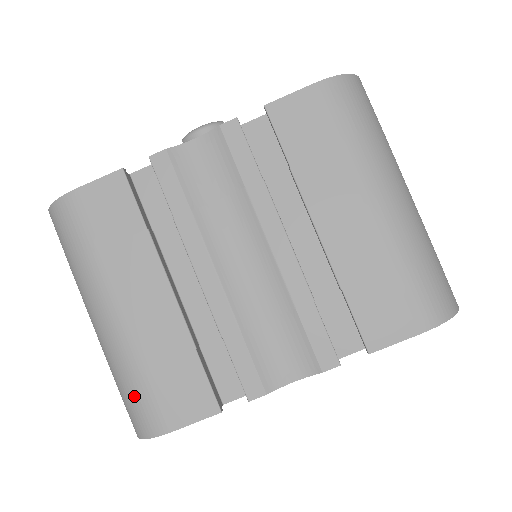
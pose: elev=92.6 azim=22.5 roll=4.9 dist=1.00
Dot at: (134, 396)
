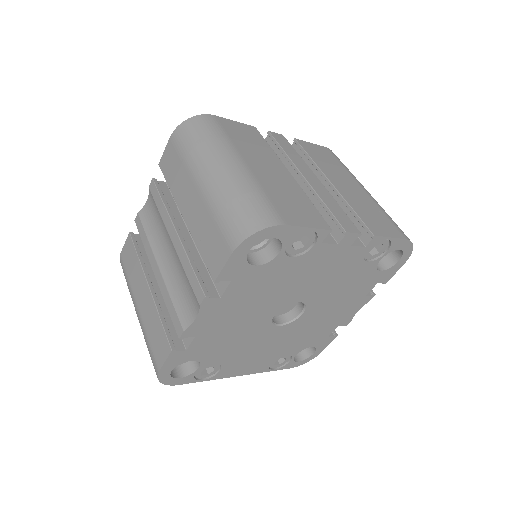
Dot at: (150, 355)
